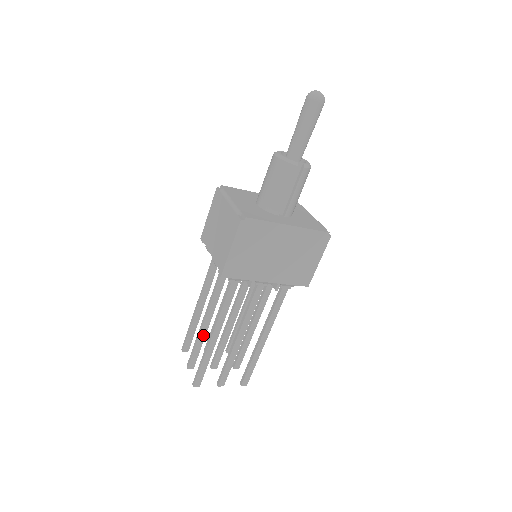
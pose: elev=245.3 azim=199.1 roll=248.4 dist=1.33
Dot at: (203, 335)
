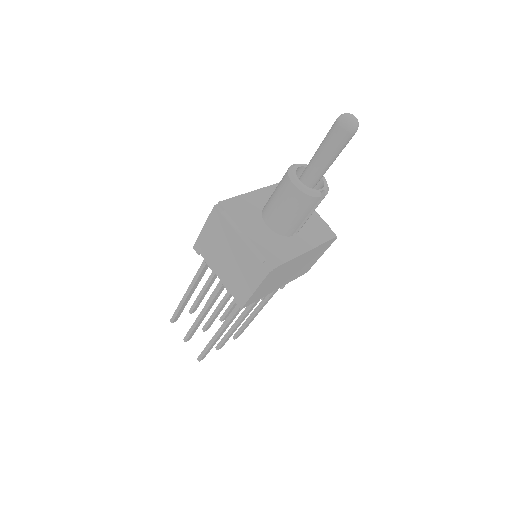
Dot at: (201, 321)
